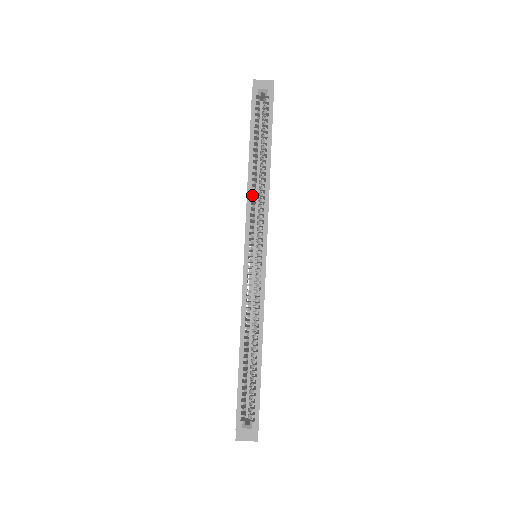
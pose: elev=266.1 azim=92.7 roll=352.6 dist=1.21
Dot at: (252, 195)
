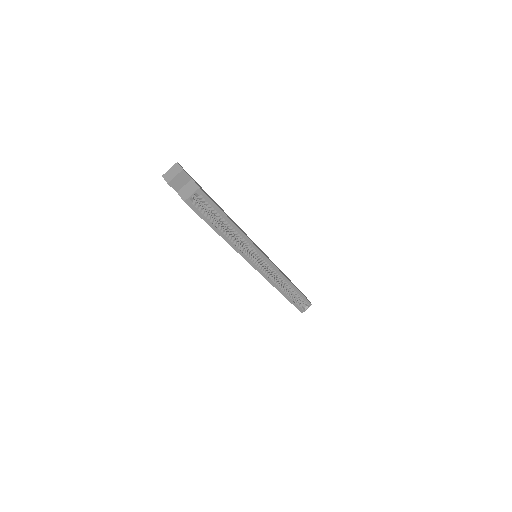
Dot at: (238, 247)
